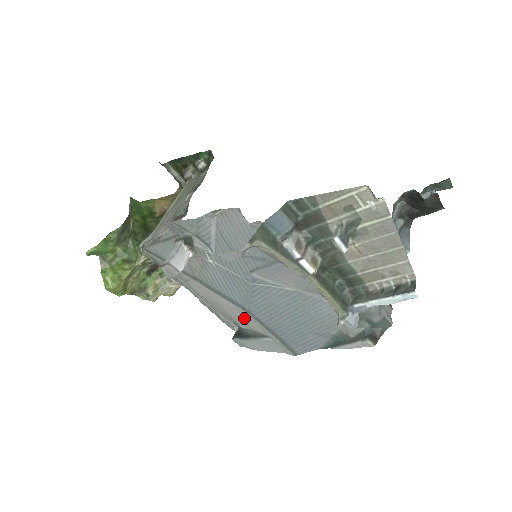
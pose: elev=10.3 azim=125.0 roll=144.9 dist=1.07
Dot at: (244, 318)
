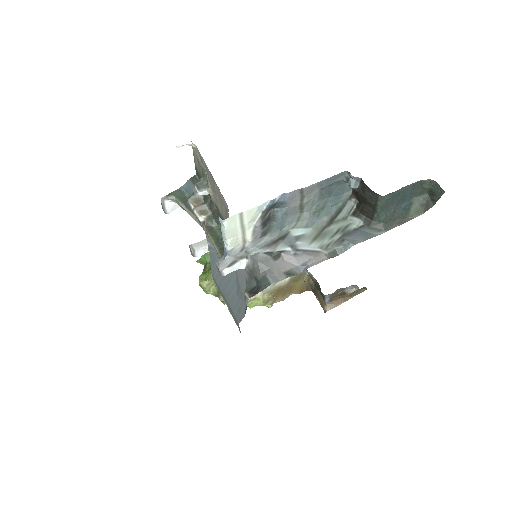
Dot at: occluded
